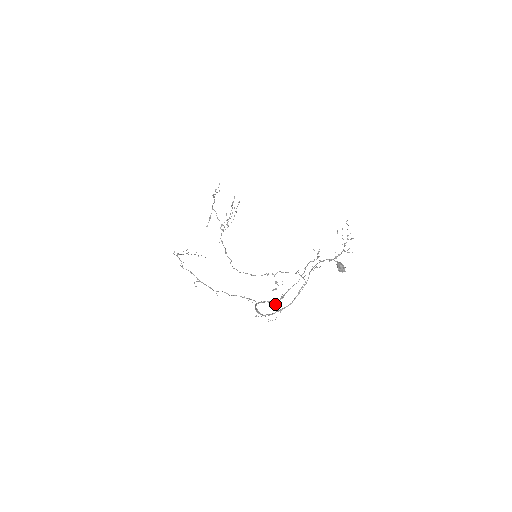
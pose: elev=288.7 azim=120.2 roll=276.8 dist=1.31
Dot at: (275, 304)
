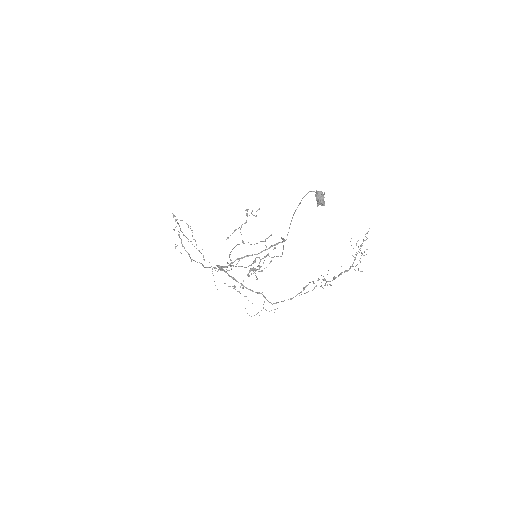
Dot at: occluded
